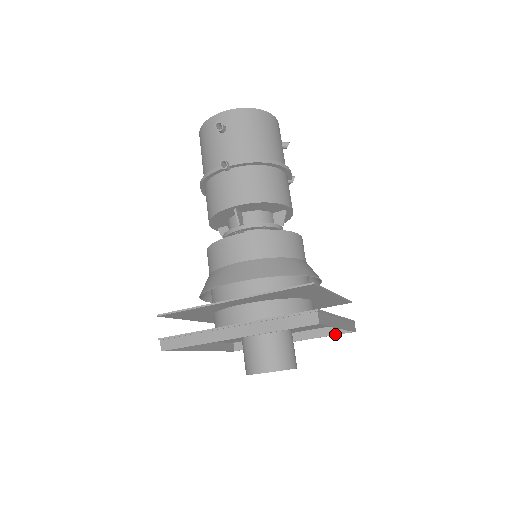
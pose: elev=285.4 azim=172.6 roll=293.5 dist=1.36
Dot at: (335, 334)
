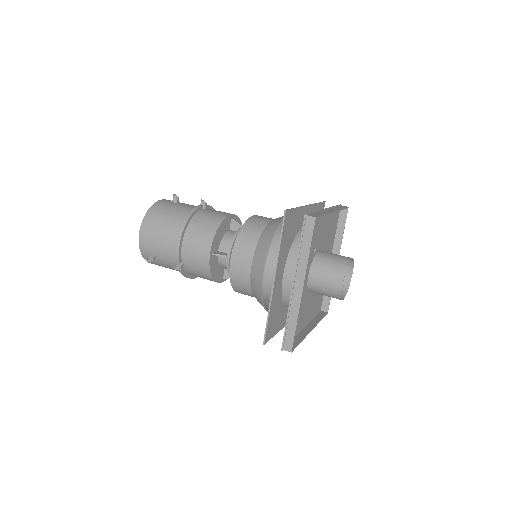
Dot at: (323, 317)
